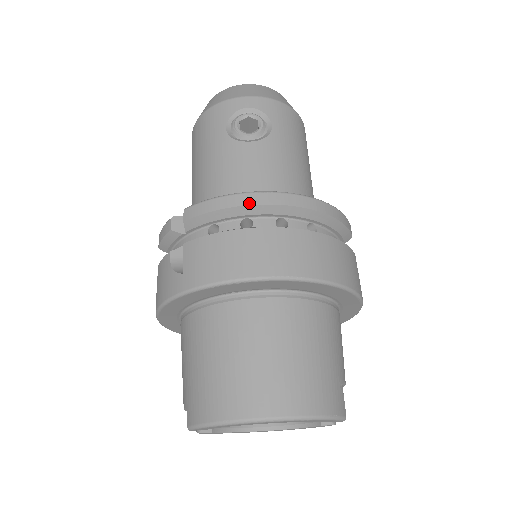
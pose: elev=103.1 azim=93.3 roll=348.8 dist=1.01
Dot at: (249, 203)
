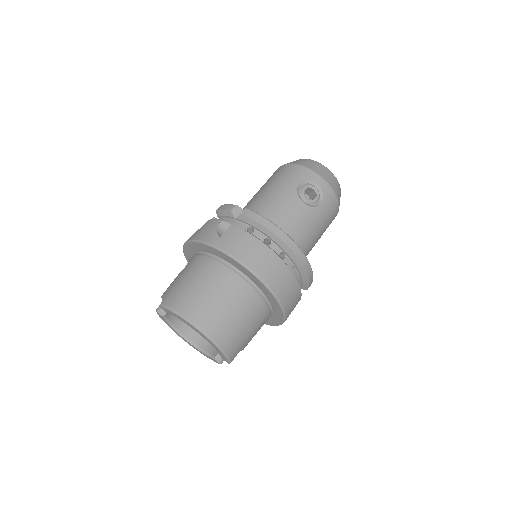
Dot at: (277, 234)
